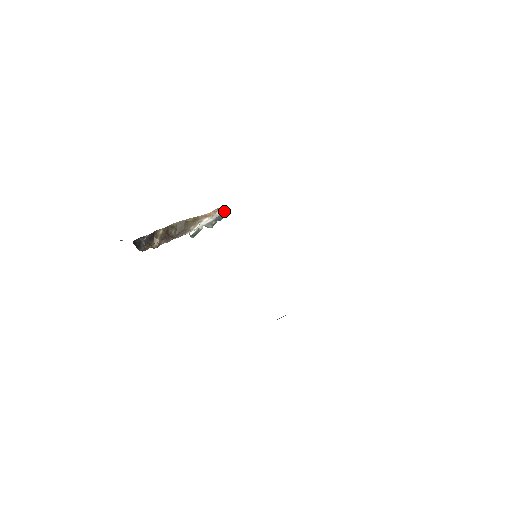
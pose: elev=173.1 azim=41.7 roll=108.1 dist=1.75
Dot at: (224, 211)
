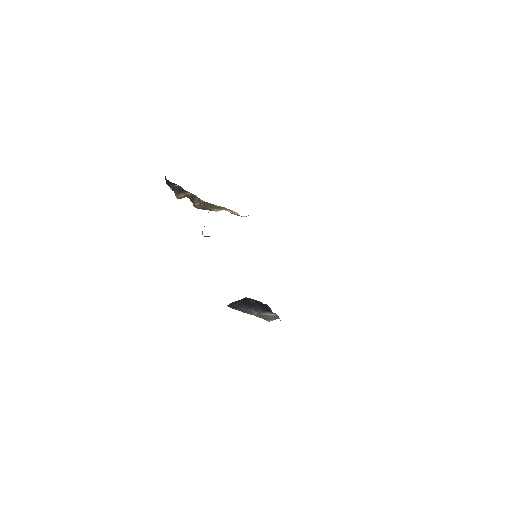
Dot at: (248, 215)
